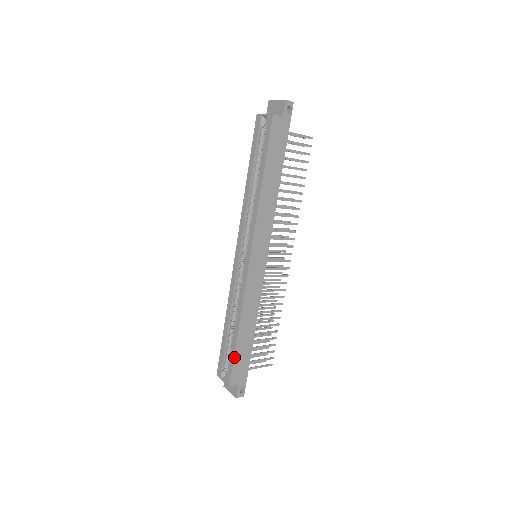
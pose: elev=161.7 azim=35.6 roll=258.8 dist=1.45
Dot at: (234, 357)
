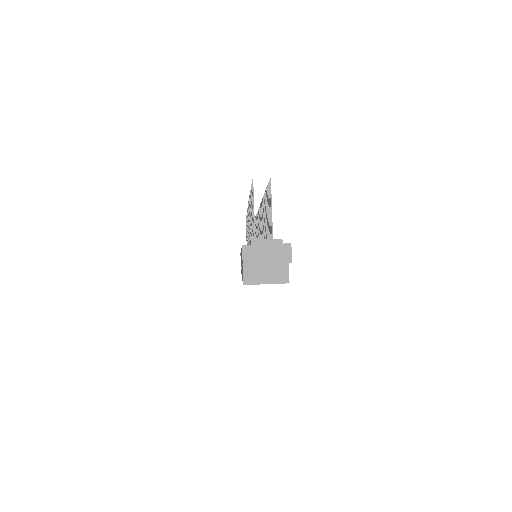
Dot at: occluded
